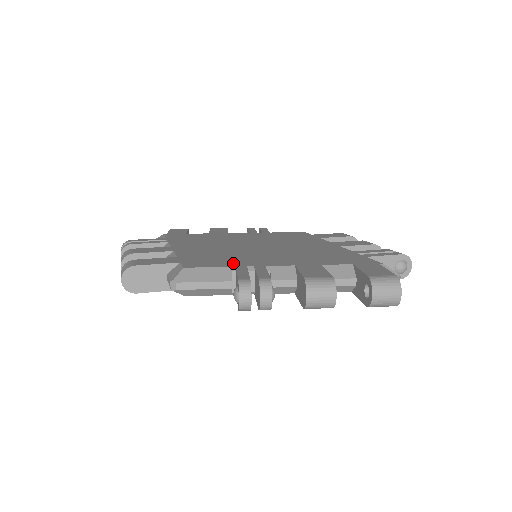
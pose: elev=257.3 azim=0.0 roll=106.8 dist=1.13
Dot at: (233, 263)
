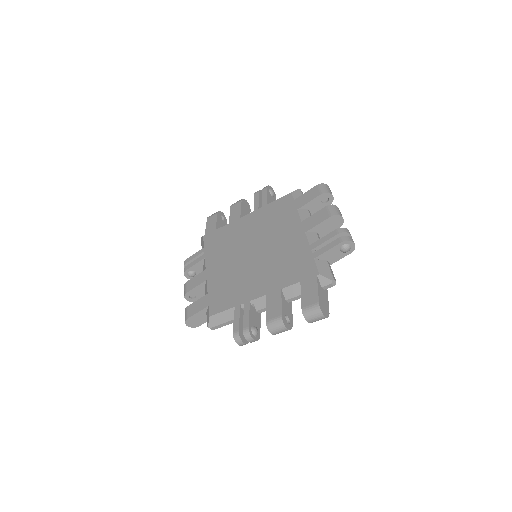
Dot at: (234, 300)
